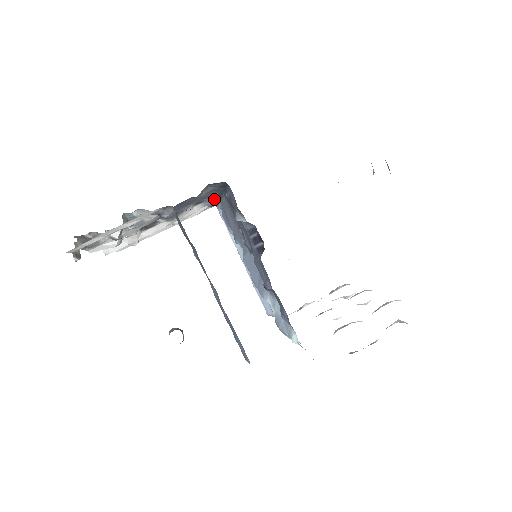
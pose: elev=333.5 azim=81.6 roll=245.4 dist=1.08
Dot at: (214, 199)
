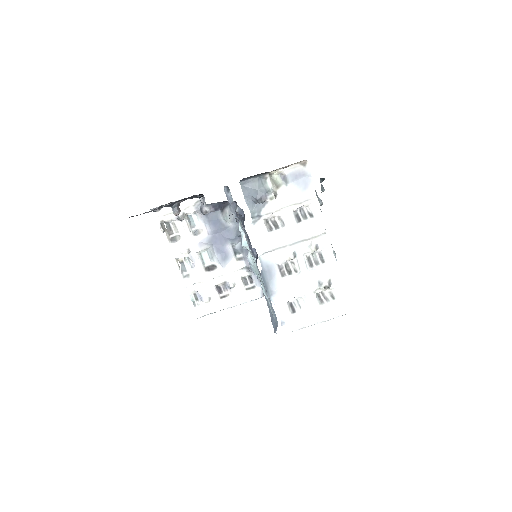
Dot at: occluded
